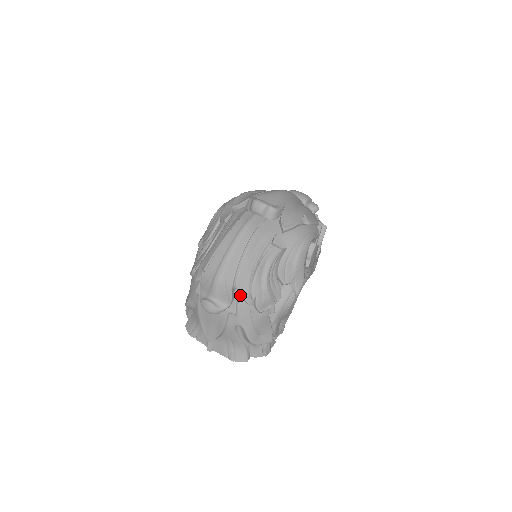
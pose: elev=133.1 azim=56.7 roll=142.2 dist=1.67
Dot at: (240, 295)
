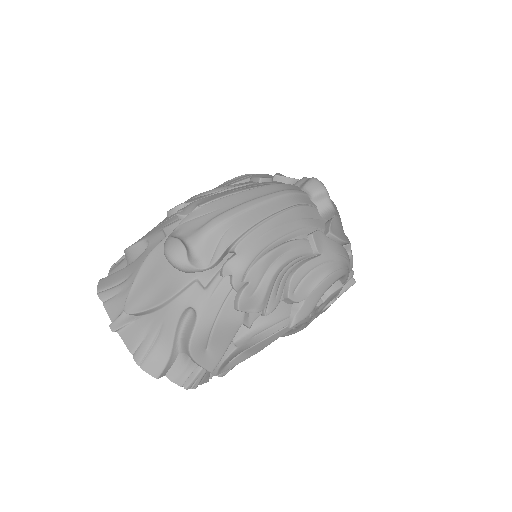
Dot at: (232, 264)
